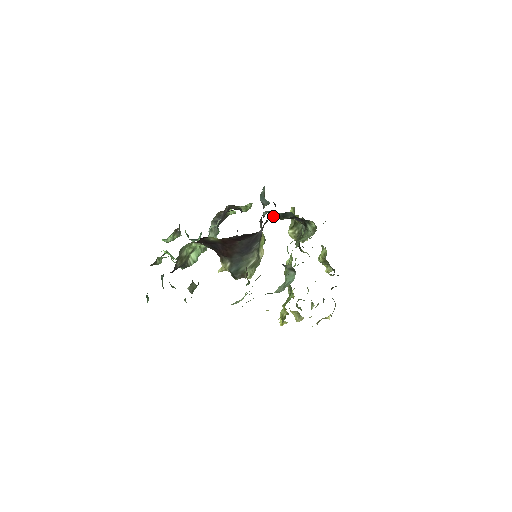
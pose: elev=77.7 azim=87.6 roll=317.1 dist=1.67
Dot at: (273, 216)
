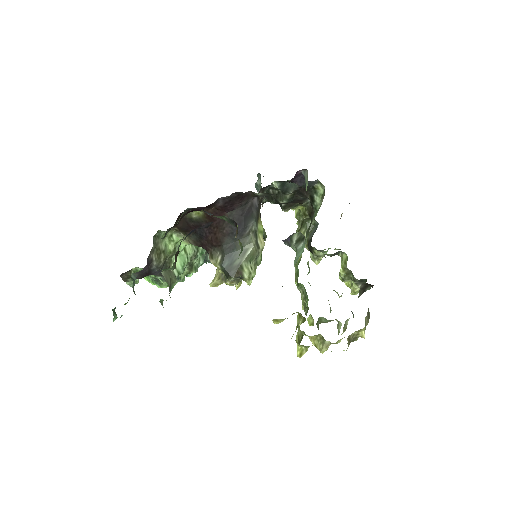
Dot at: (272, 202)
